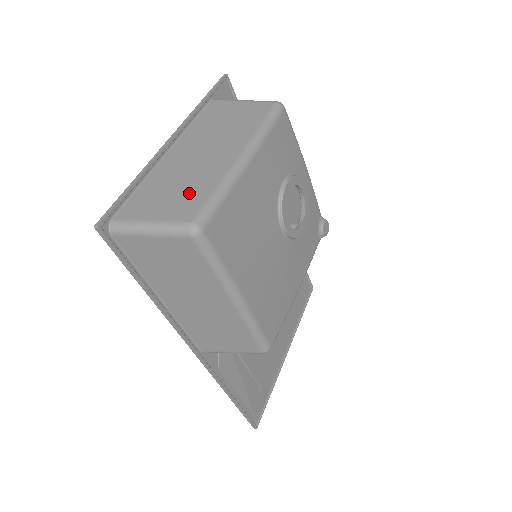
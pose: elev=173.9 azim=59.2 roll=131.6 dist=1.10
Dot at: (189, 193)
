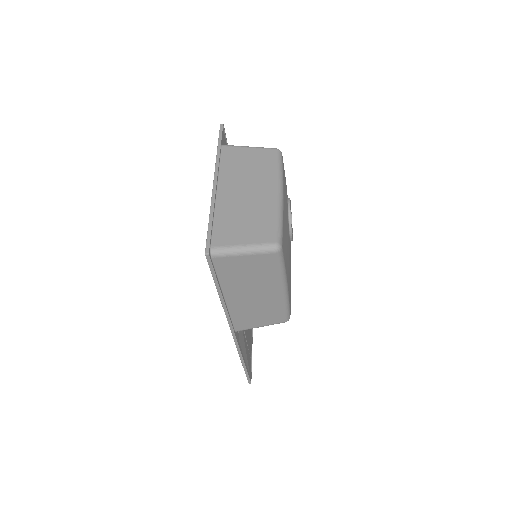
Dot at: (259, 222)
